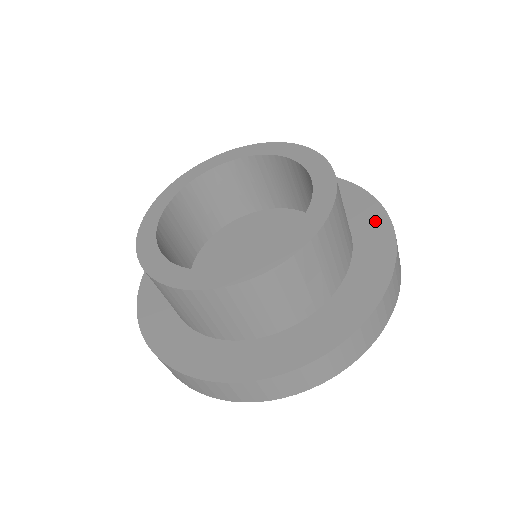
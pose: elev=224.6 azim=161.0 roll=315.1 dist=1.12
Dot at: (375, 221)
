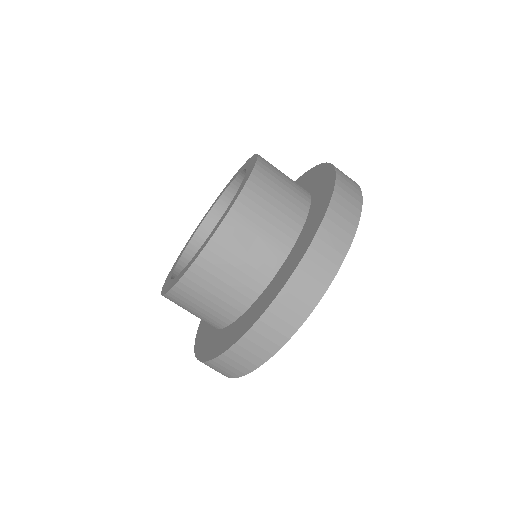
Dot at: (326, 181)
